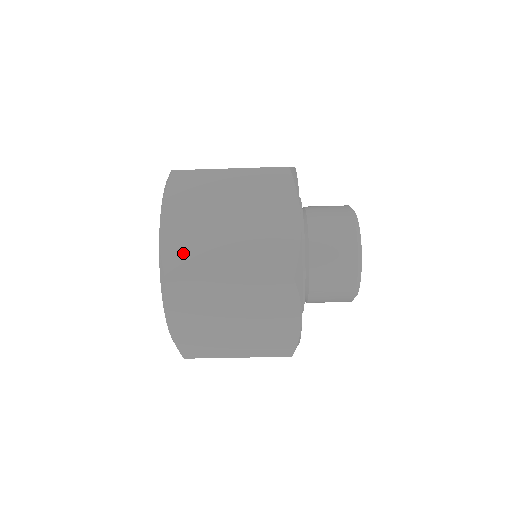
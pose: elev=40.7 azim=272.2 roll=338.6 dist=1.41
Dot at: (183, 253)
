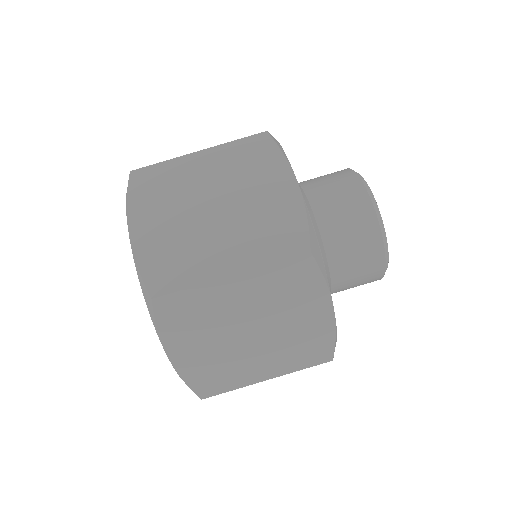
Dot at: (165, 259)
